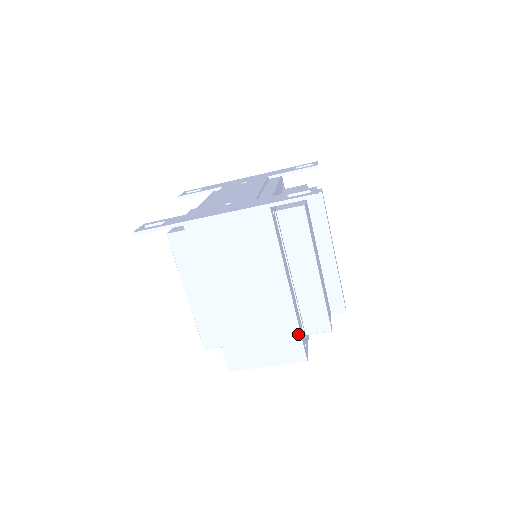
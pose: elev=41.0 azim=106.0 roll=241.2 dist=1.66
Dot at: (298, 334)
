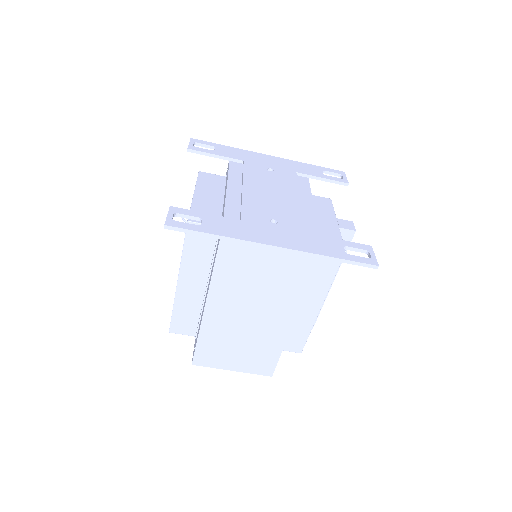
Dot at: (278, 356)
